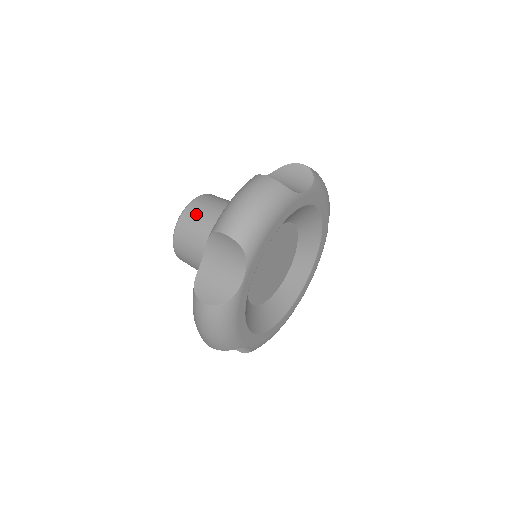
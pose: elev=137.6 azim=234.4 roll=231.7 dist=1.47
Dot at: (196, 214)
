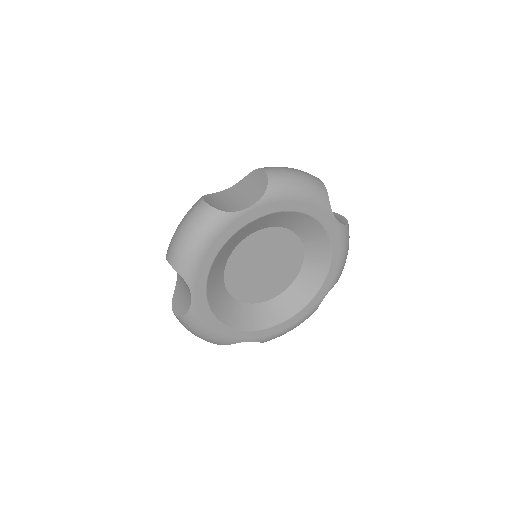
Dot at: occluded
